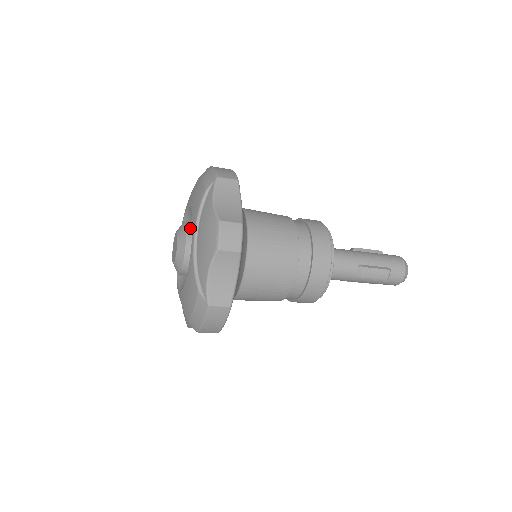
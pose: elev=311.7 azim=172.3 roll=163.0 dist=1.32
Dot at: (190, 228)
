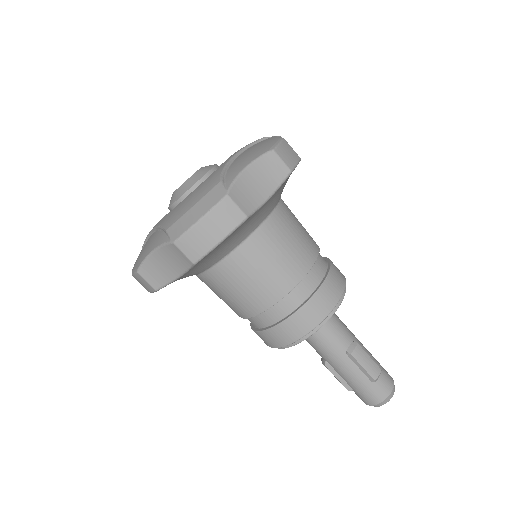
Dot at: occluded
